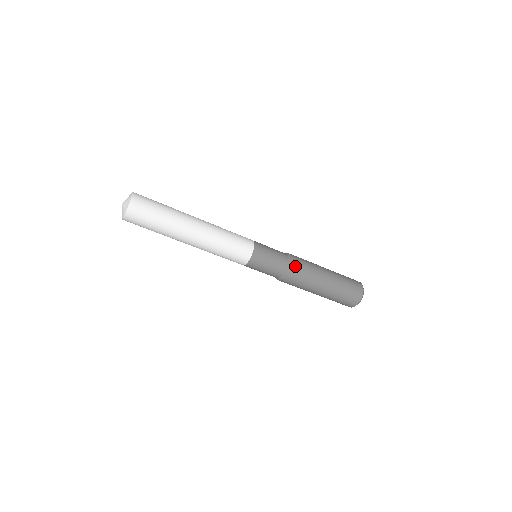
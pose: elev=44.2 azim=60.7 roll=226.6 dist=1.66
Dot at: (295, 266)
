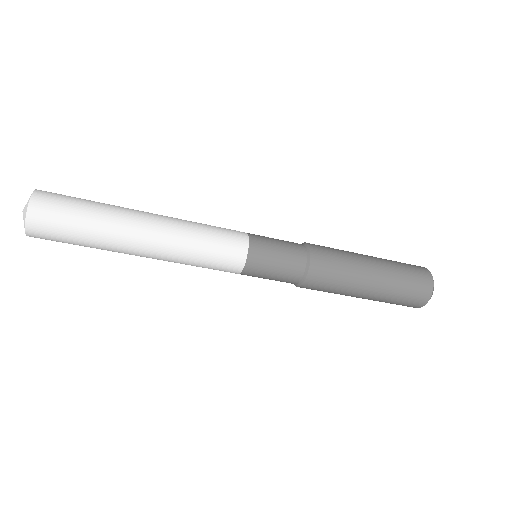
Dot at: (319, 259)
